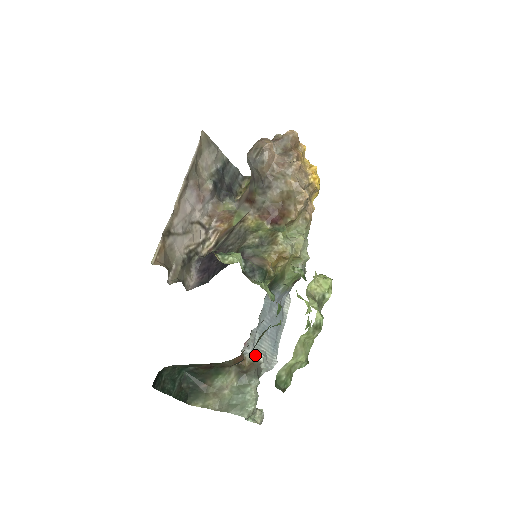
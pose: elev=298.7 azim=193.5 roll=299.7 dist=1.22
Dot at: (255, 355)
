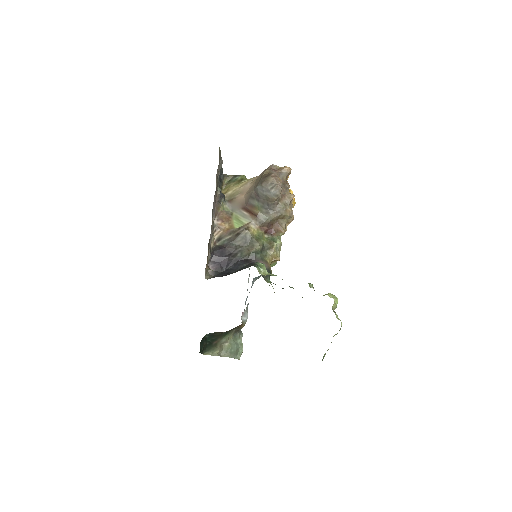
Dot at: occluded
